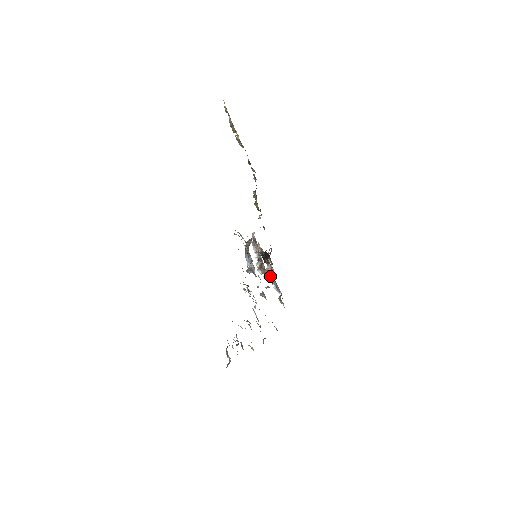
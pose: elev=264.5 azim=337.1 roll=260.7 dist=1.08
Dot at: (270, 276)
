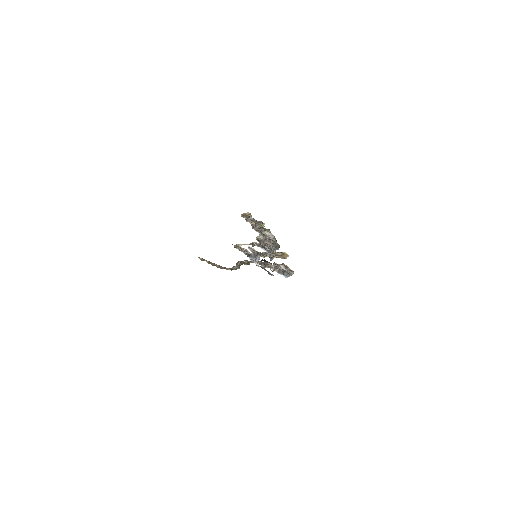
Dot at: (275, 269)
